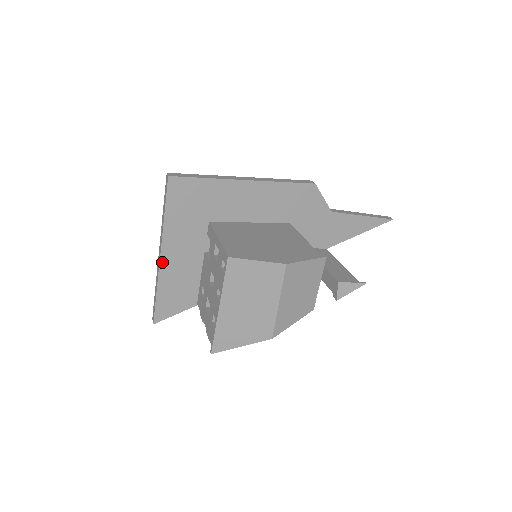
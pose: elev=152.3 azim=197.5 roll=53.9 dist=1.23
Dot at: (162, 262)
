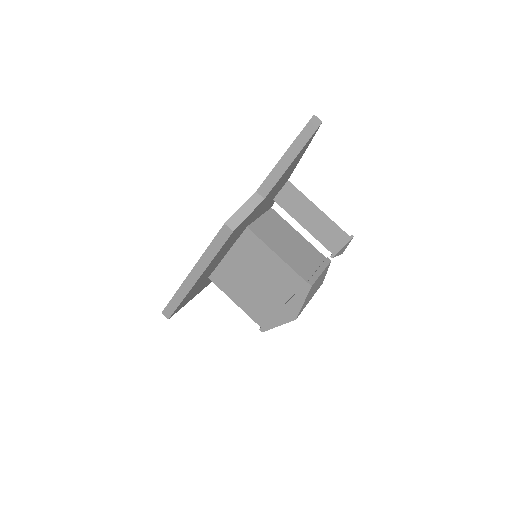
Dot at: occluded
